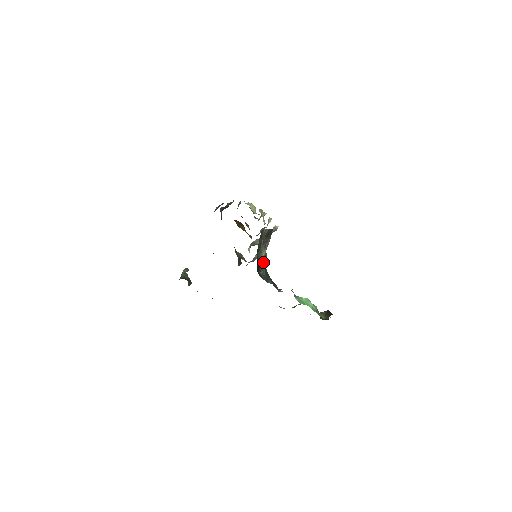
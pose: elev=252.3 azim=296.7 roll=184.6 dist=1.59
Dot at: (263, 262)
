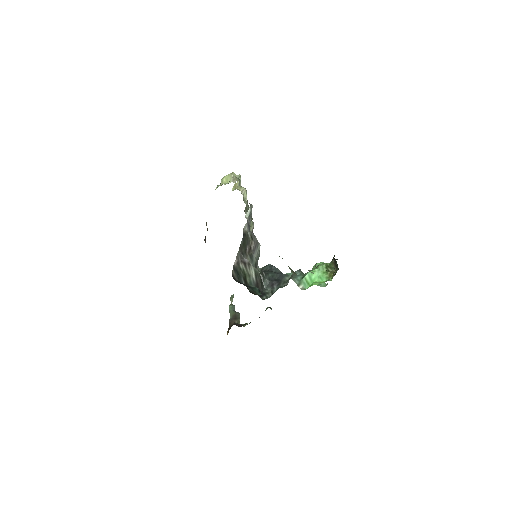
Dot at: (258, 279)
